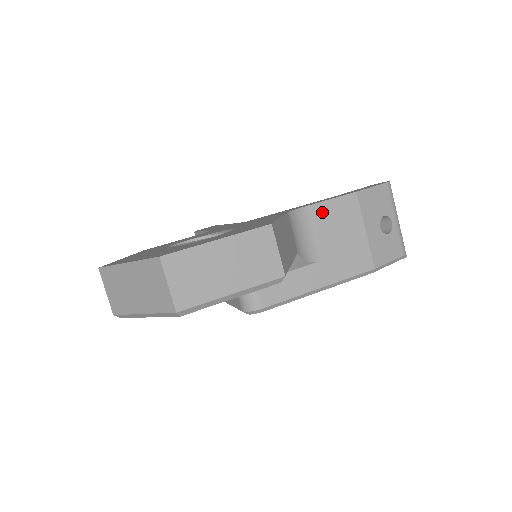
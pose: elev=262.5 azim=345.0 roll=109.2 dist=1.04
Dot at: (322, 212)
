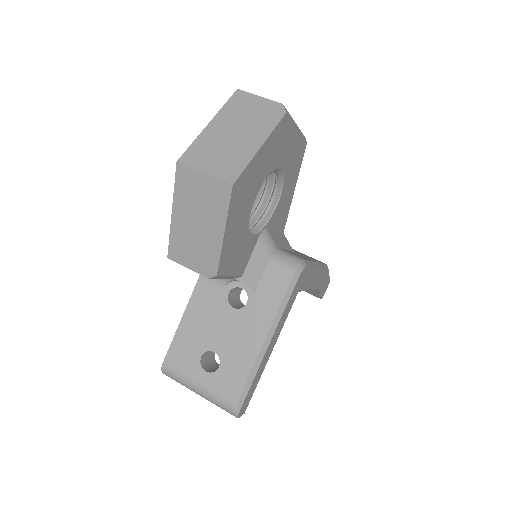
Dot at: occluded
